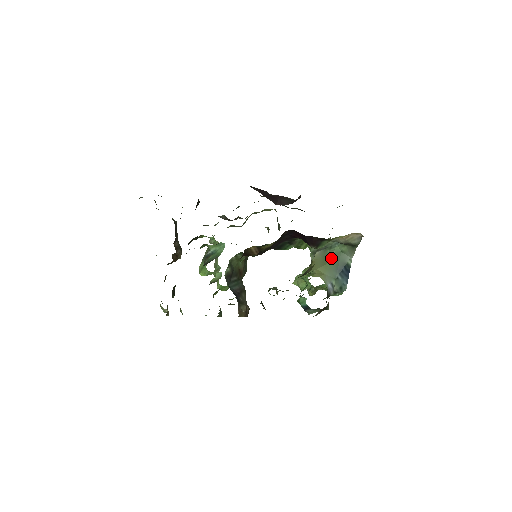
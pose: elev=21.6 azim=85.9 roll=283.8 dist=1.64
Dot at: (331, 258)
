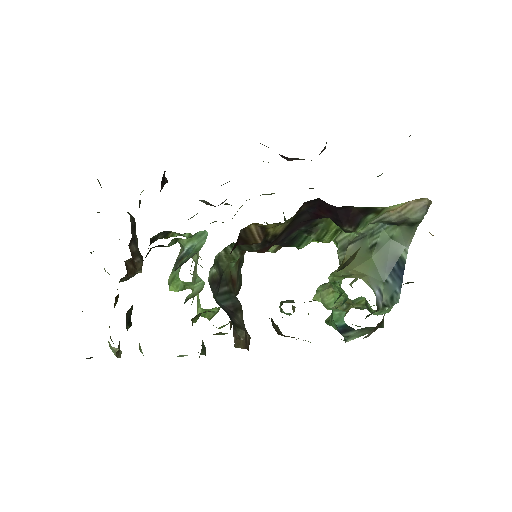
Dot at: (375, 250)
